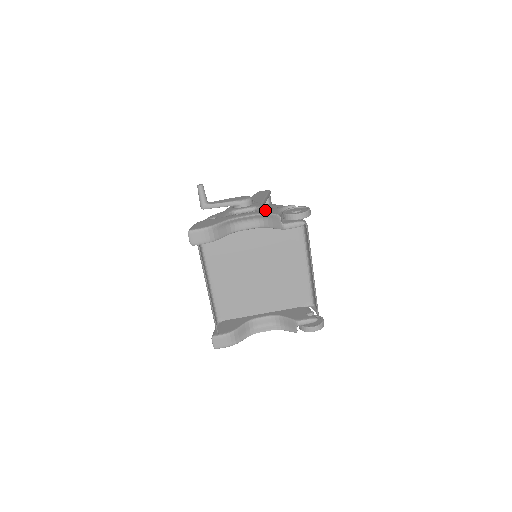
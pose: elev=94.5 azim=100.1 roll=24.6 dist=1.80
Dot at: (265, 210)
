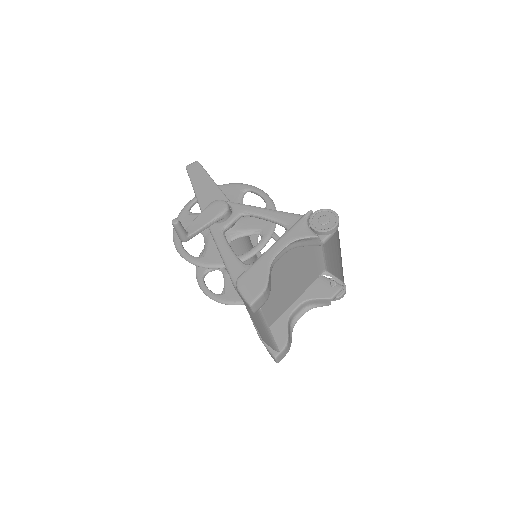
Dot at: (292, 232)
